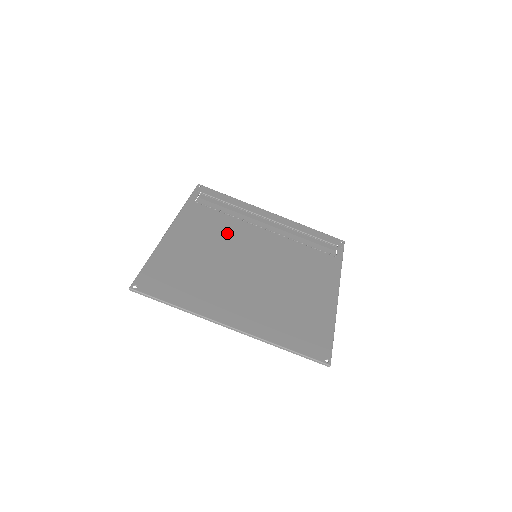
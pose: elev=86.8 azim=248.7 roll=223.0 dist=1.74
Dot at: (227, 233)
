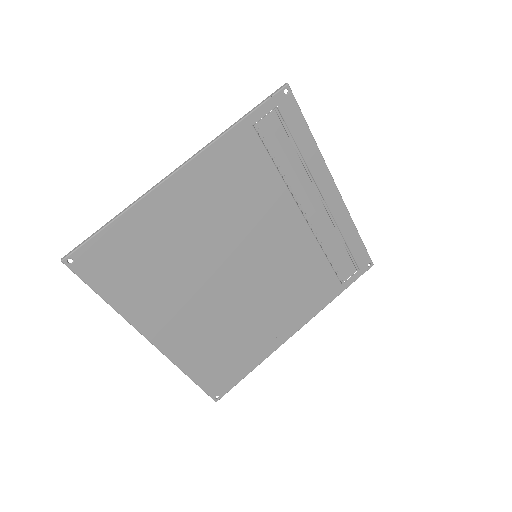
Dot at: (251, 207)
